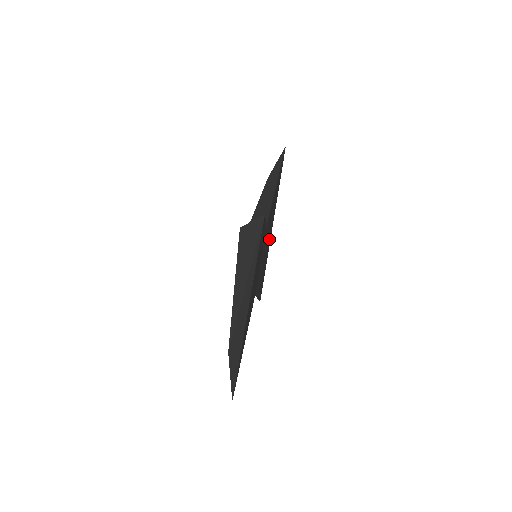
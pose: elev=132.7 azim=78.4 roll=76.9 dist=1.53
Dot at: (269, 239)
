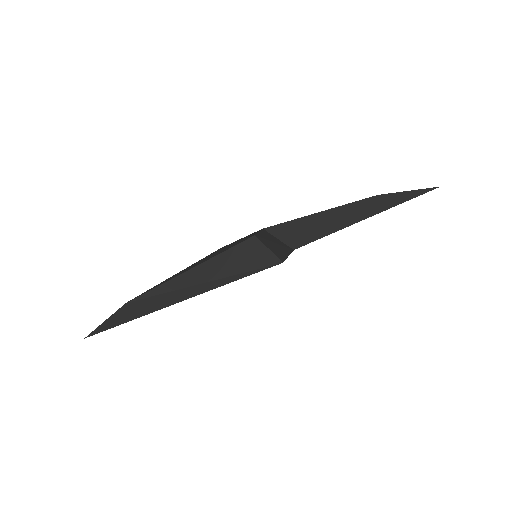
Dot at: occluded
